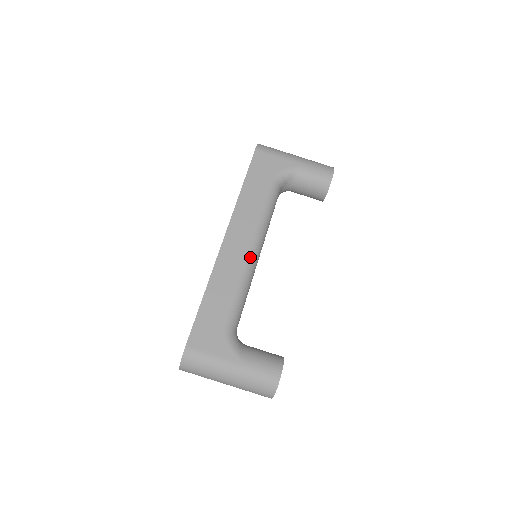
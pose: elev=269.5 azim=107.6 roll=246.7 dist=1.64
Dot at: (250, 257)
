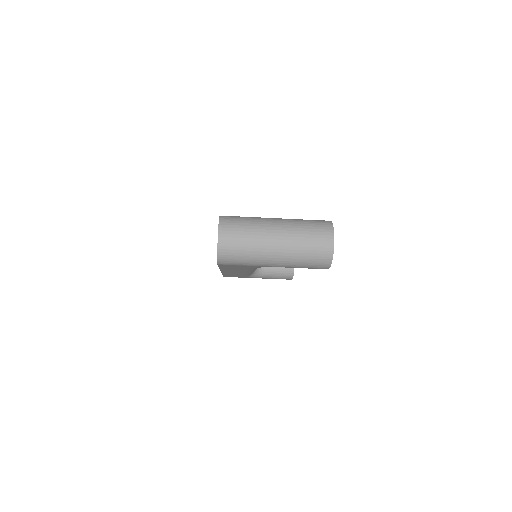
Dot at: occluded
